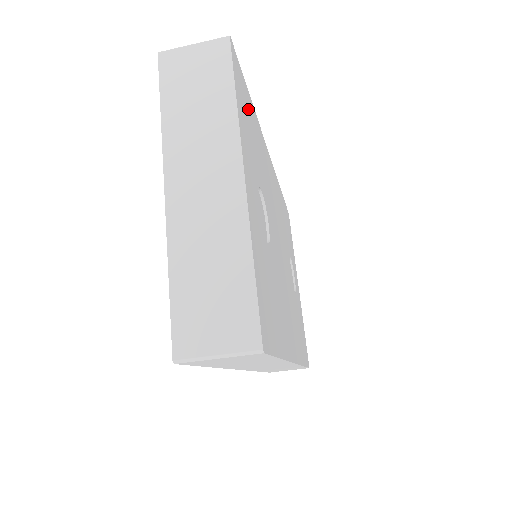
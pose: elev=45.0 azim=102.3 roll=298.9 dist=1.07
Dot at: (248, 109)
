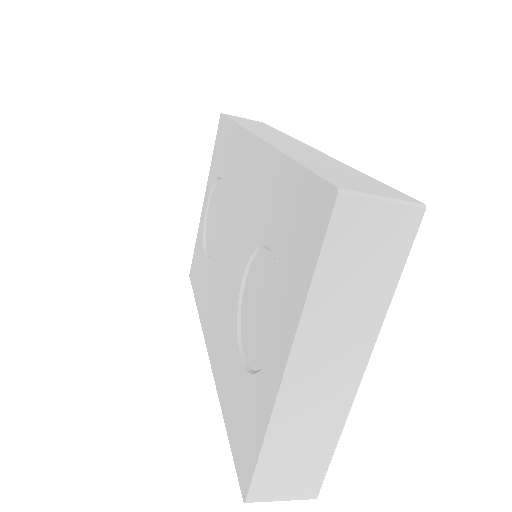
Dot at: occluded
